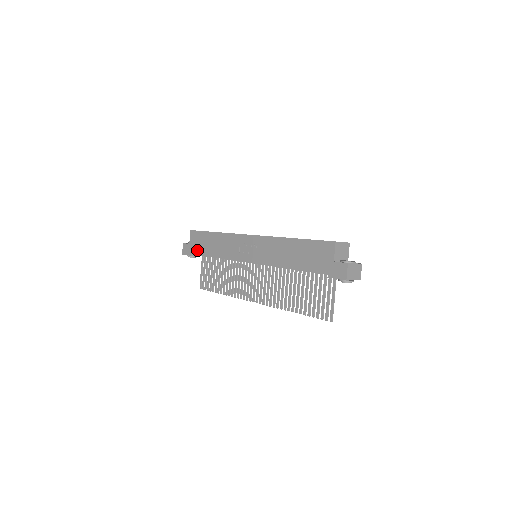
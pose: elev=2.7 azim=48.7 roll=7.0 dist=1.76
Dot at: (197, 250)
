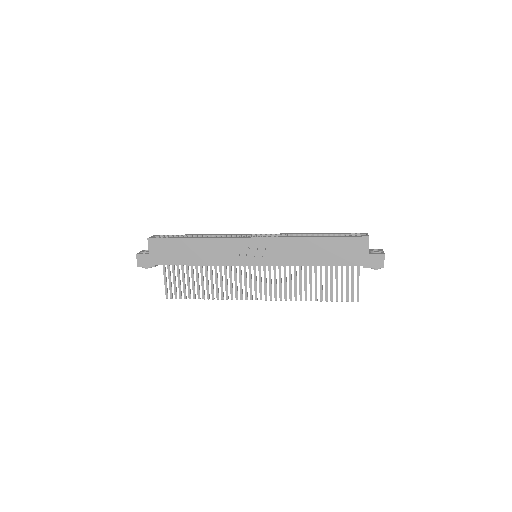
Dot at: (166, 260)
